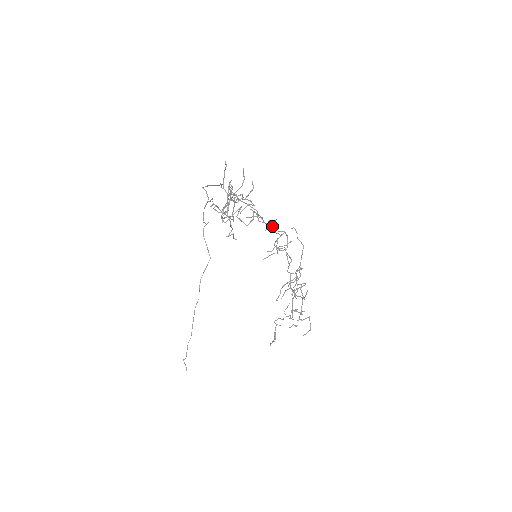
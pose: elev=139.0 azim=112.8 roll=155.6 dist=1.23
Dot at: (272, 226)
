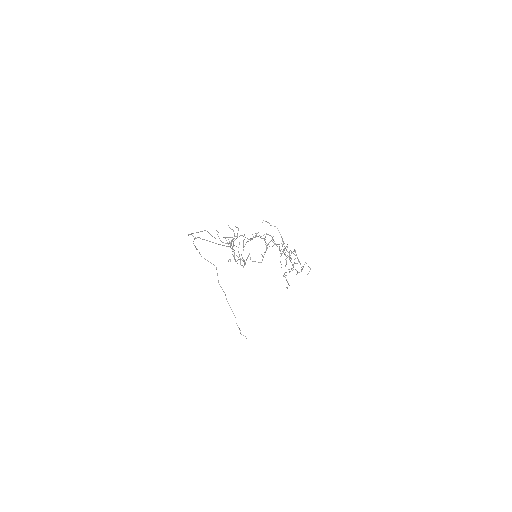
Dot at: (258, 236)
